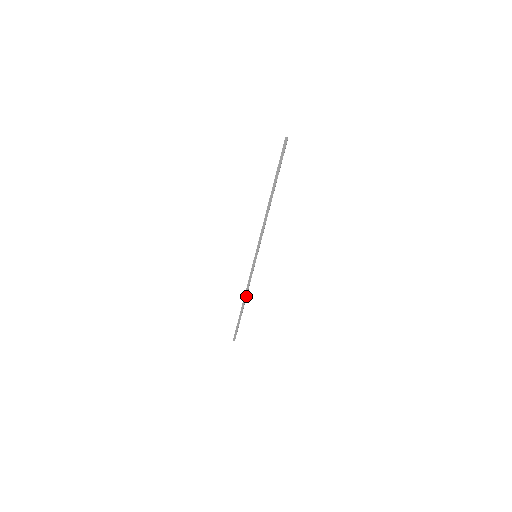
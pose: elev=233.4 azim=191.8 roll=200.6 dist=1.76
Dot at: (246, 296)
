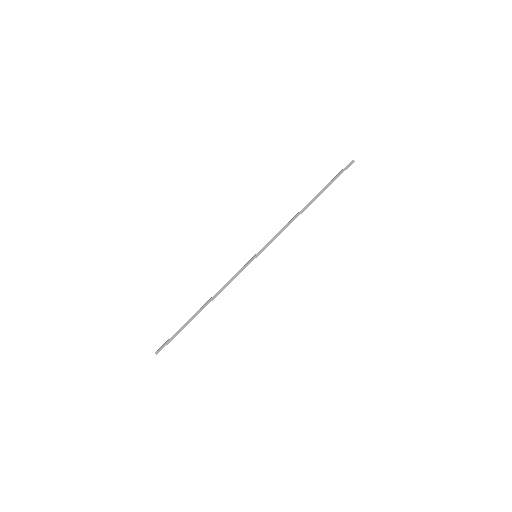
Dot at: (214, 298)
